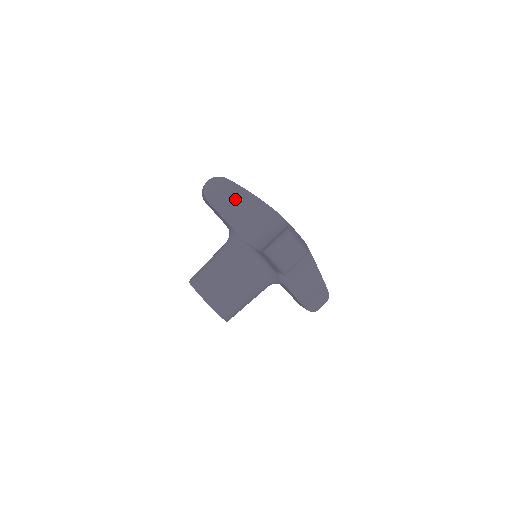
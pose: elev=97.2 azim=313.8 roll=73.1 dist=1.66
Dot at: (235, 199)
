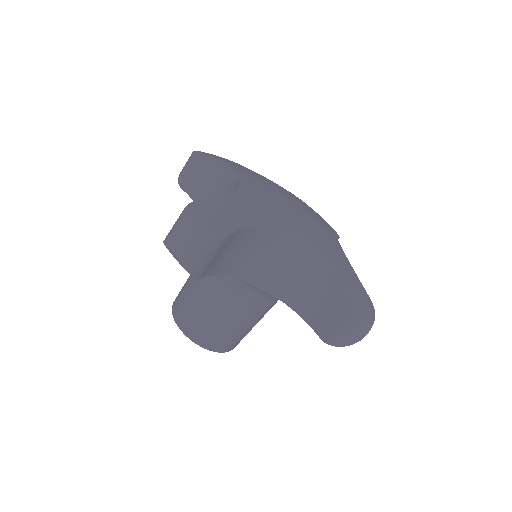
Dot at: (236, 247)
